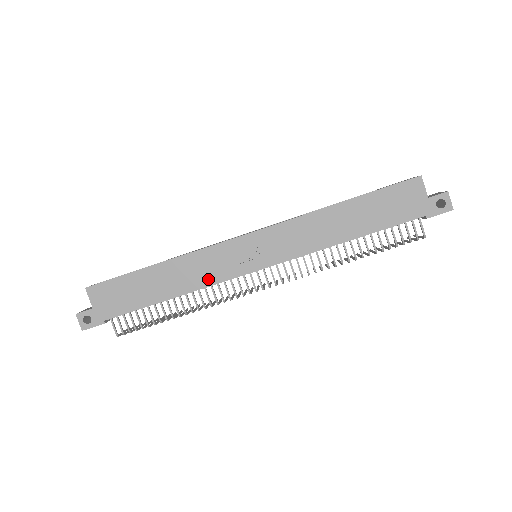
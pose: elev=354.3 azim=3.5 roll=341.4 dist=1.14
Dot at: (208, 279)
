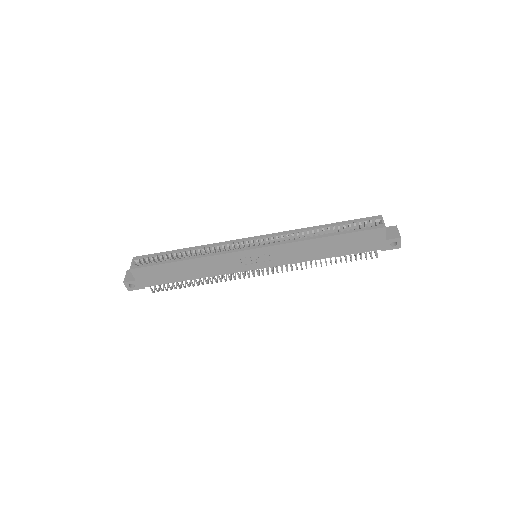
Dot at: (221, 271)
